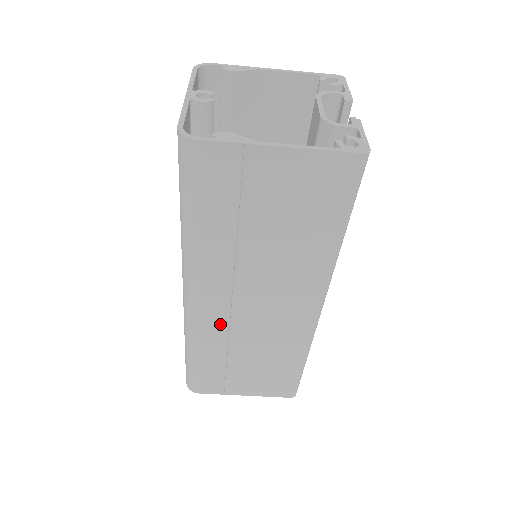
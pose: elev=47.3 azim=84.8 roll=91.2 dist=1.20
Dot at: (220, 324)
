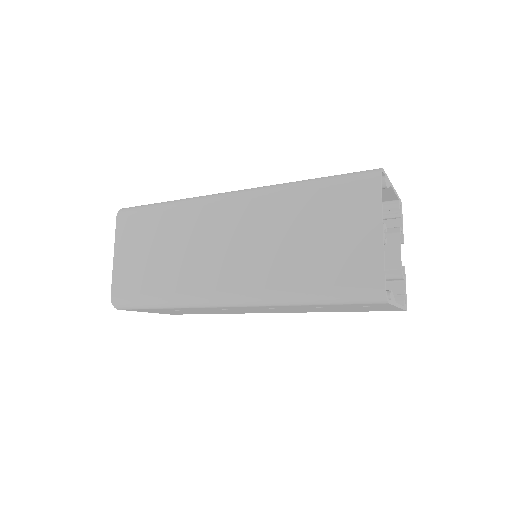
Dot at: occluded
